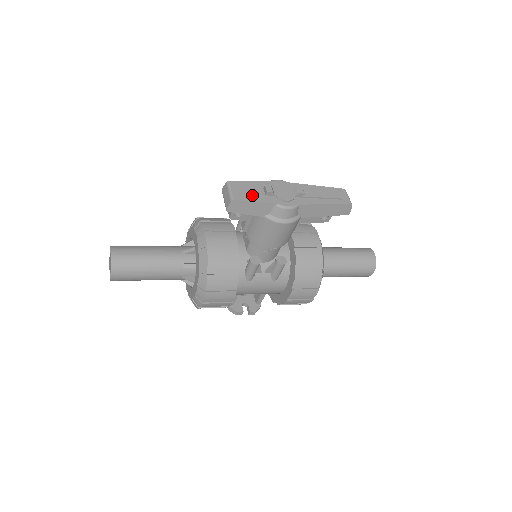
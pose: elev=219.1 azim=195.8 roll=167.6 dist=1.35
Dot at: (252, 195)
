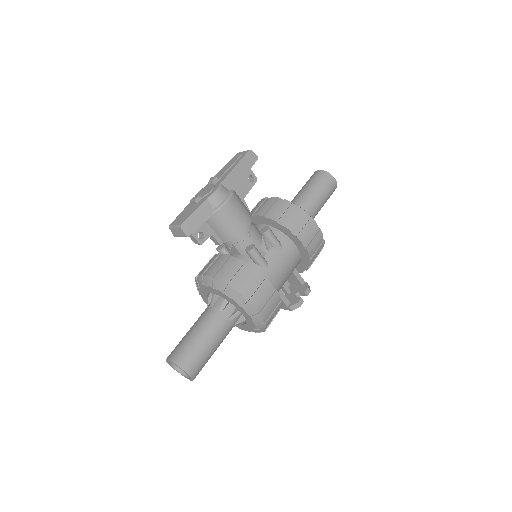
Dot at: (189, 212)
